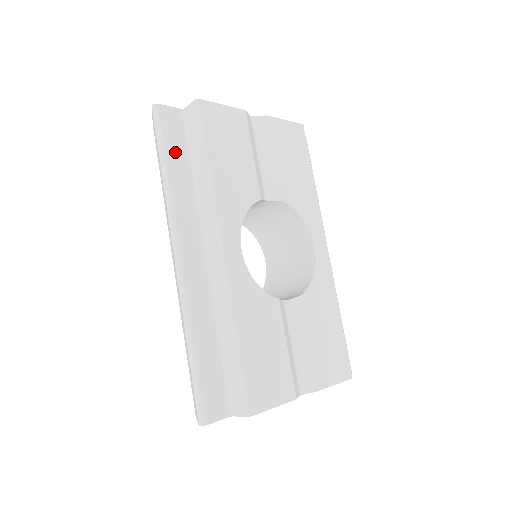
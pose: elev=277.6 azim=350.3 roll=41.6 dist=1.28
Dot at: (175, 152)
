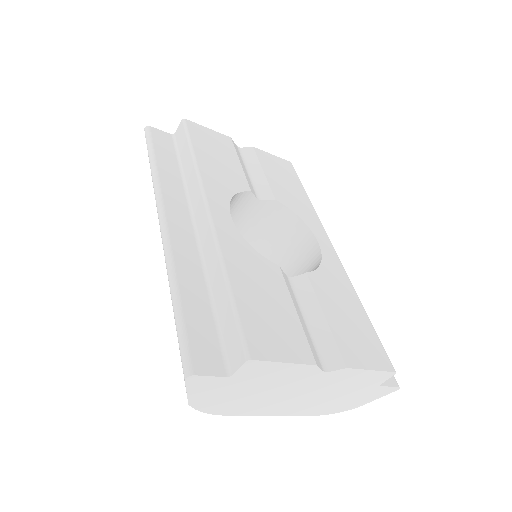
Dot at: (164, 155)
